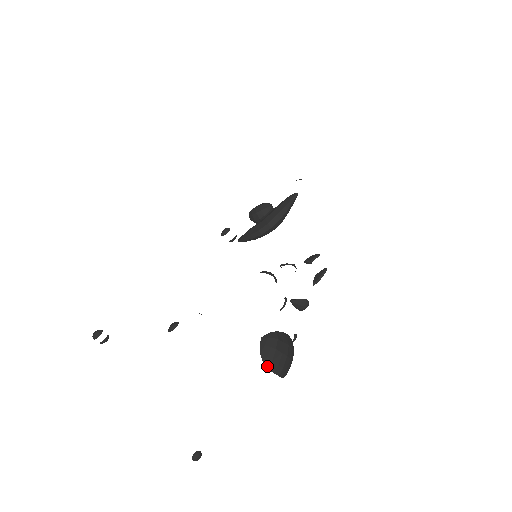
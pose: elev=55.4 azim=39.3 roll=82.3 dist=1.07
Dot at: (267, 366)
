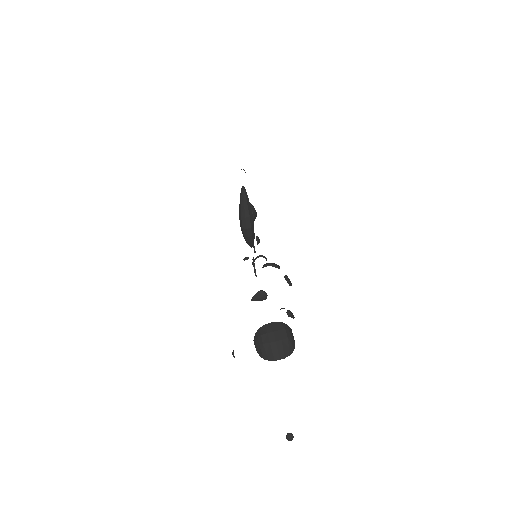
Dot at: (266, 359)
